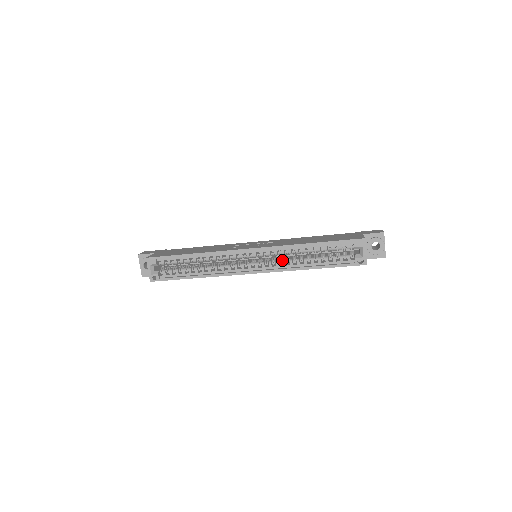
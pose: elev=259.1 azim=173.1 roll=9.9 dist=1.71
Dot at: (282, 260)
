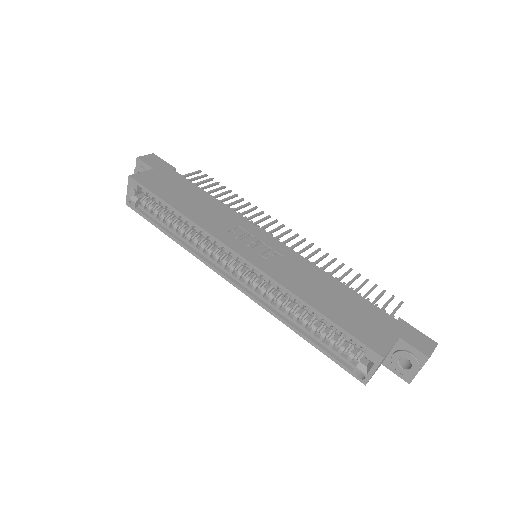
Dot at: (271, 293)
